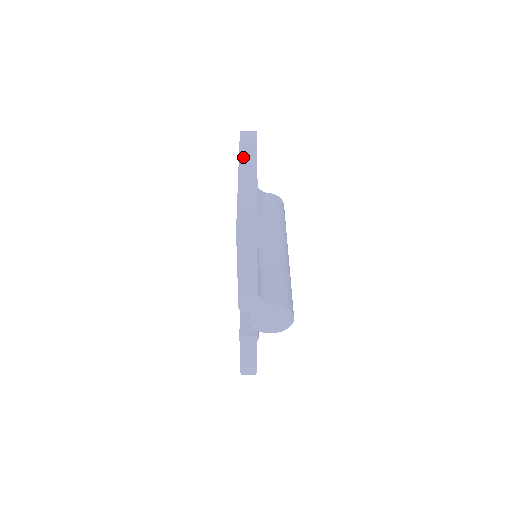
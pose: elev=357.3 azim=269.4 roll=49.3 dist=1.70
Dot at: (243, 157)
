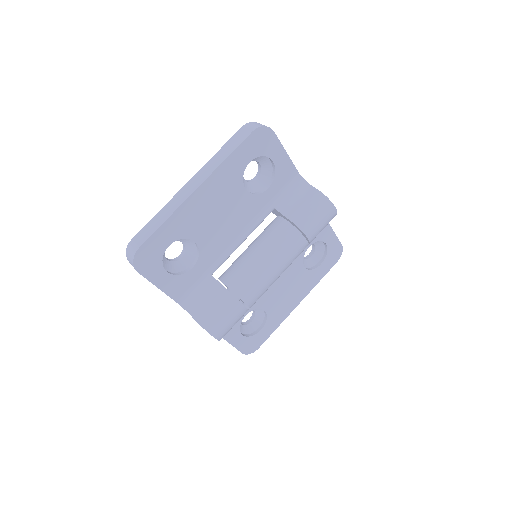
Dot at: (207, 165)
